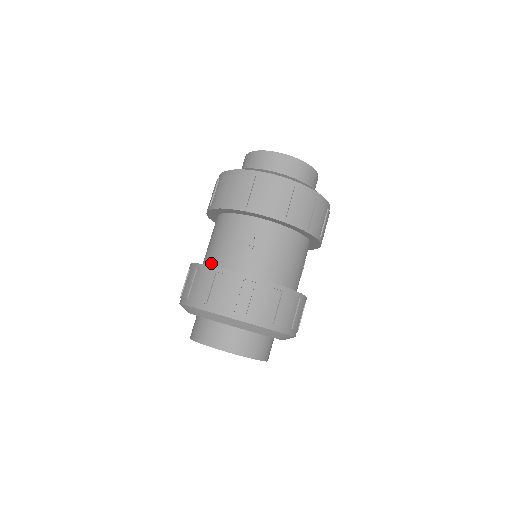
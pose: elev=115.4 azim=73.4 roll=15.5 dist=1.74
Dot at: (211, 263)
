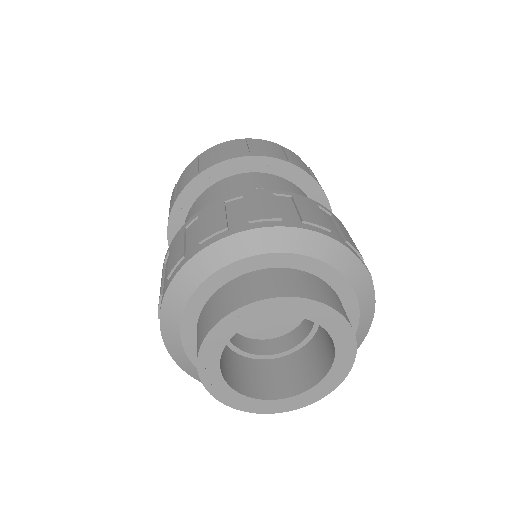
Dot at: occluded
